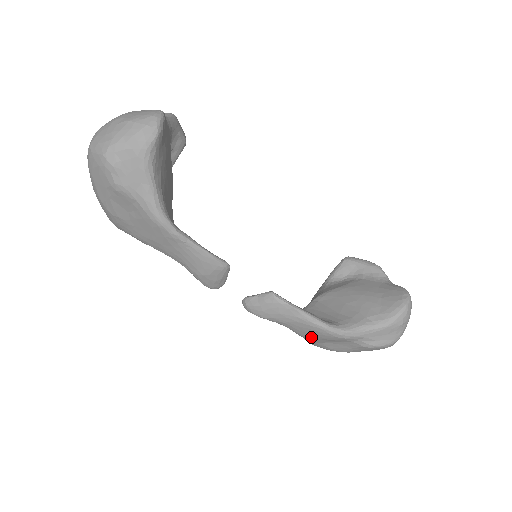
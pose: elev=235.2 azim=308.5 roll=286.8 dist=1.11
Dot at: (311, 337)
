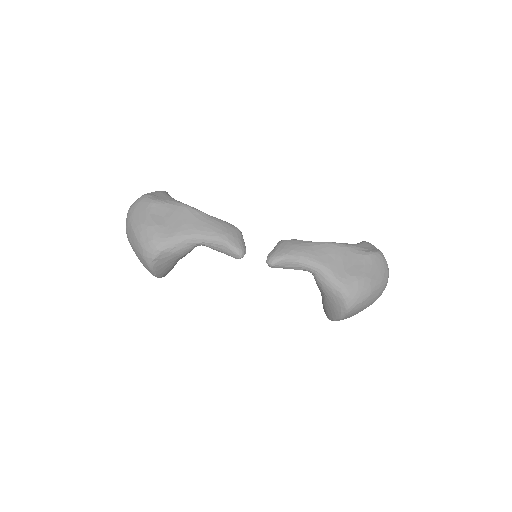
Dot at: (330, 262)
